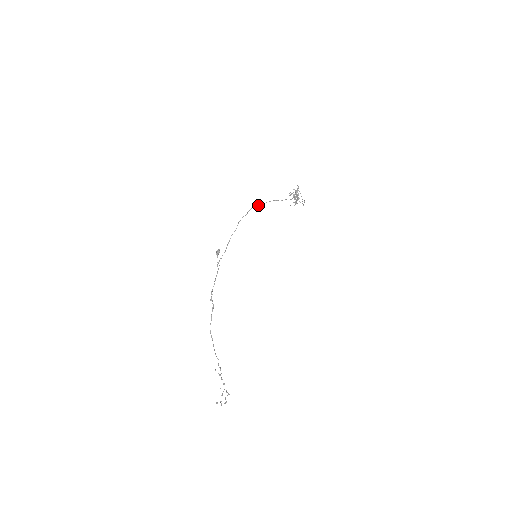
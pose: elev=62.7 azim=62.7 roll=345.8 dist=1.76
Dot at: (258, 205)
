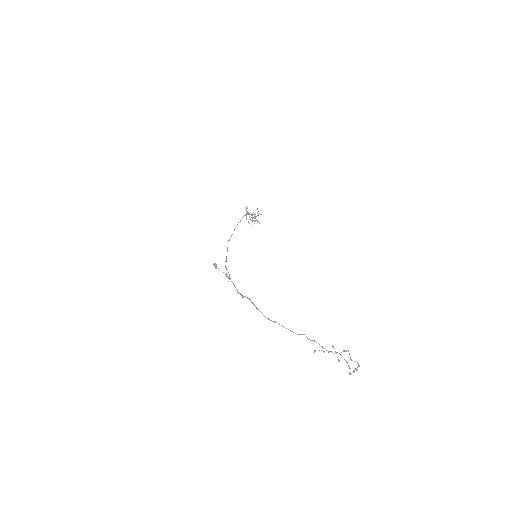
Dot at: (229, 240)
